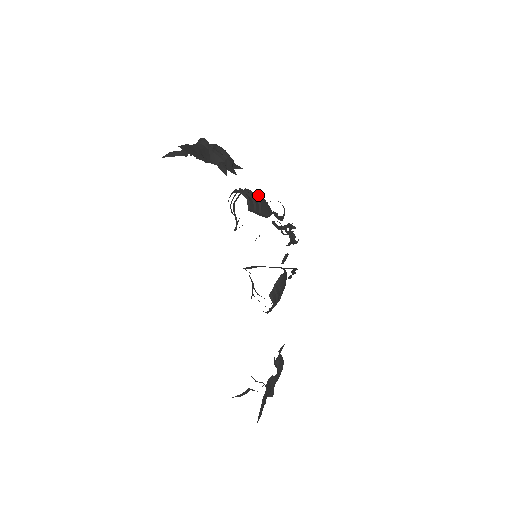
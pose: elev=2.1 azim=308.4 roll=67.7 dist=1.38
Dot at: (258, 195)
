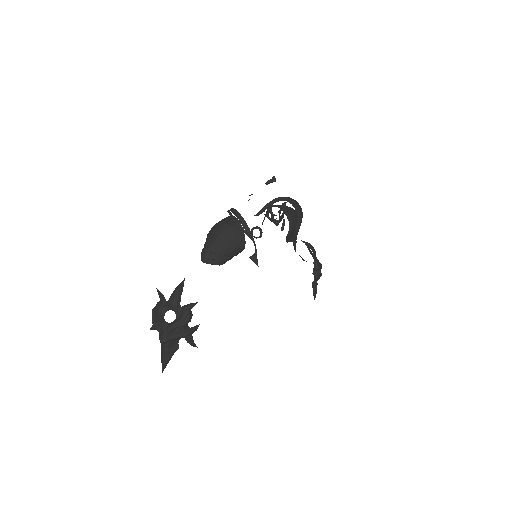
Dot at: (222, 248)
